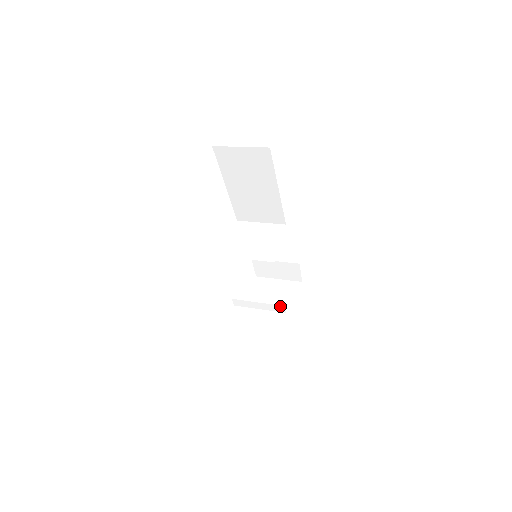
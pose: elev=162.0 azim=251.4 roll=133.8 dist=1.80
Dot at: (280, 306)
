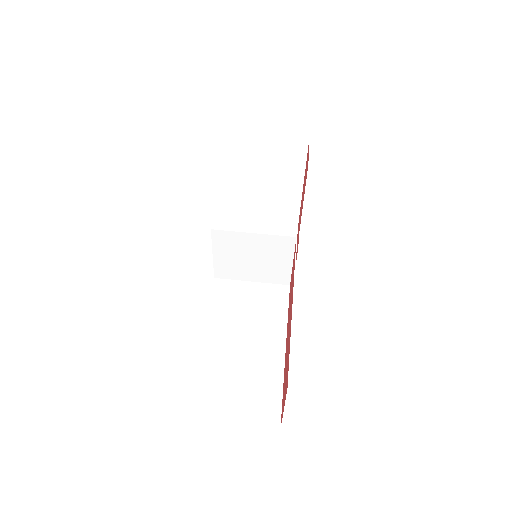
Dot at: occluded
